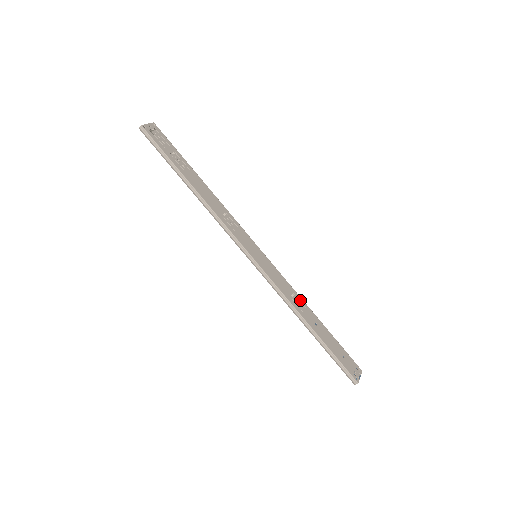
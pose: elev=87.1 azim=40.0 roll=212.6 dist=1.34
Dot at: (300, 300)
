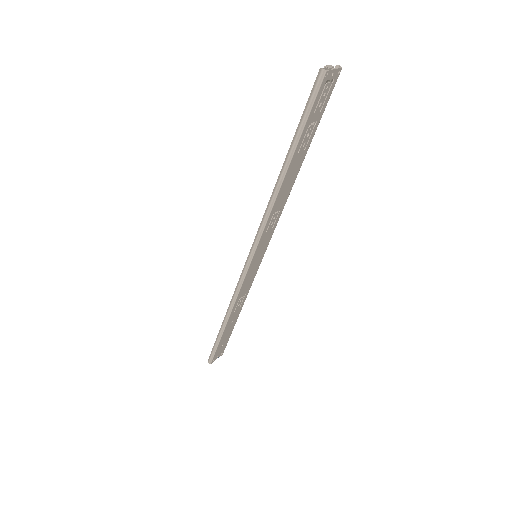
Dot at: (244, 300)
